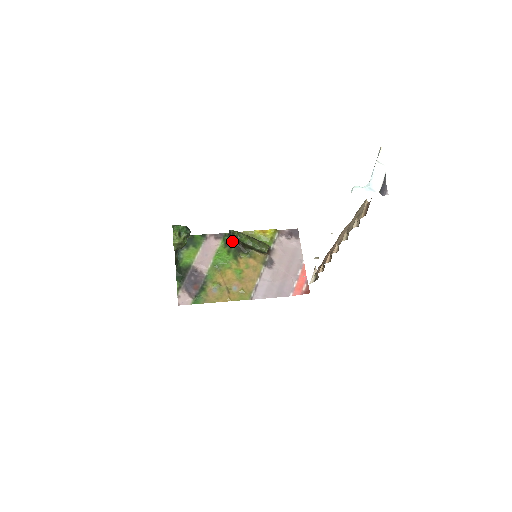
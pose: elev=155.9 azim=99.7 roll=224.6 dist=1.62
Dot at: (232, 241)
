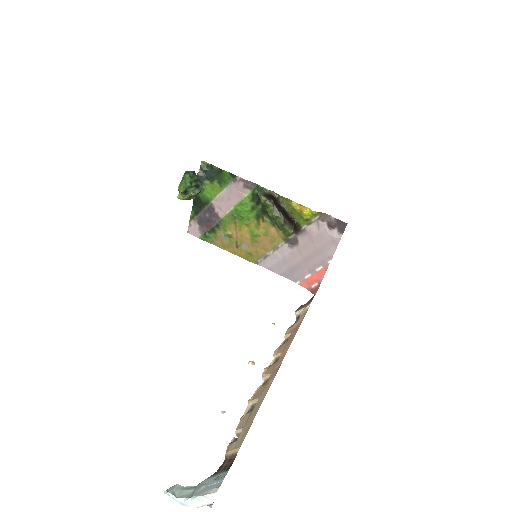
Dot at: occluded
